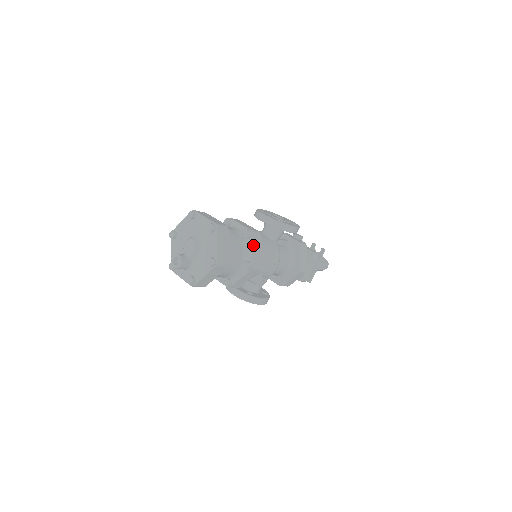
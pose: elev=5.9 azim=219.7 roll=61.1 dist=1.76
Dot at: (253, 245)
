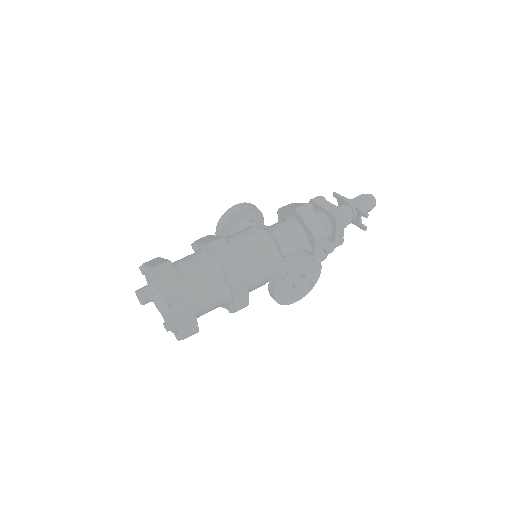
Dot at: occluded
